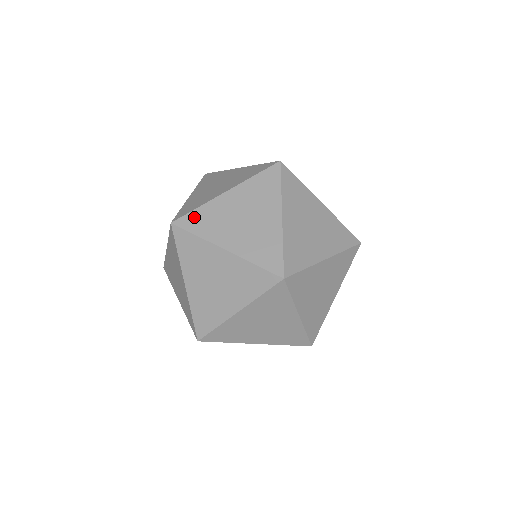
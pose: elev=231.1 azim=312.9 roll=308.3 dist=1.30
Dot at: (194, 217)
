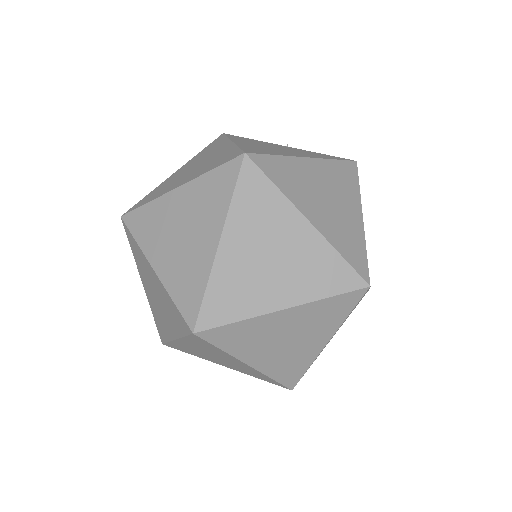
Dot at: (140, 215)
